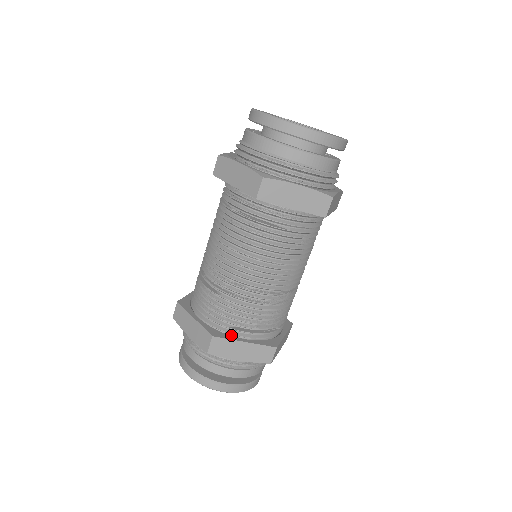
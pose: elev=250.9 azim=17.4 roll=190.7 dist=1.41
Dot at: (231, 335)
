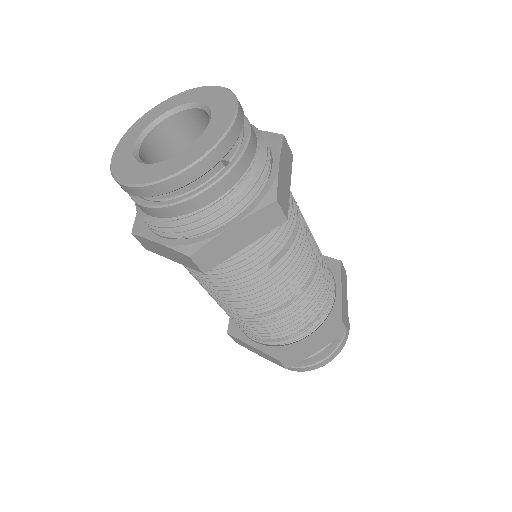
Dot at: occluded
